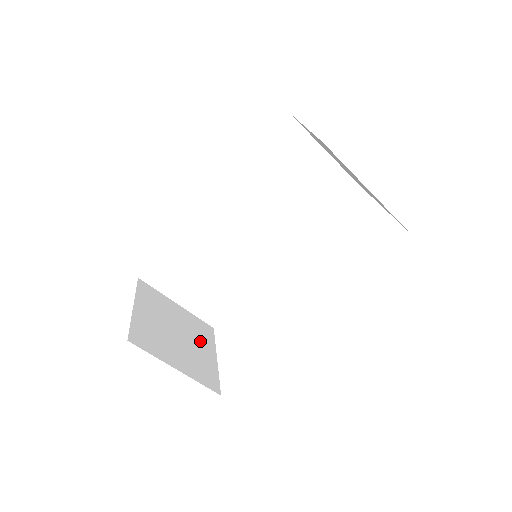
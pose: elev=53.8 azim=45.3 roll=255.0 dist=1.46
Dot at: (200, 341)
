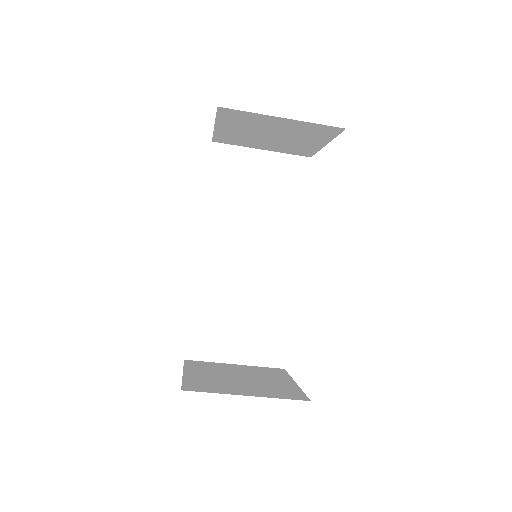
Dot at: (270, 378)
